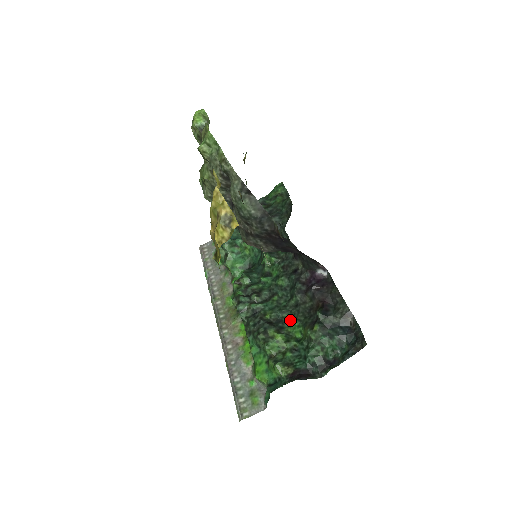
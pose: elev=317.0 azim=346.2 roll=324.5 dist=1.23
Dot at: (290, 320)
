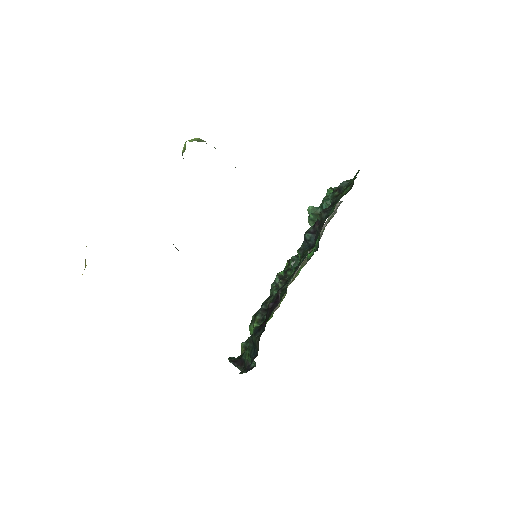
Dot at: occluded
